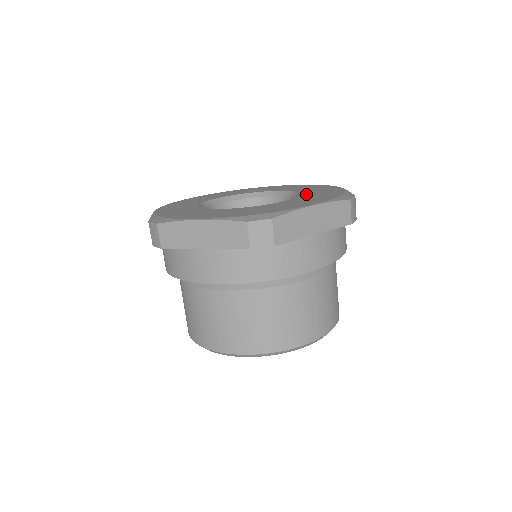
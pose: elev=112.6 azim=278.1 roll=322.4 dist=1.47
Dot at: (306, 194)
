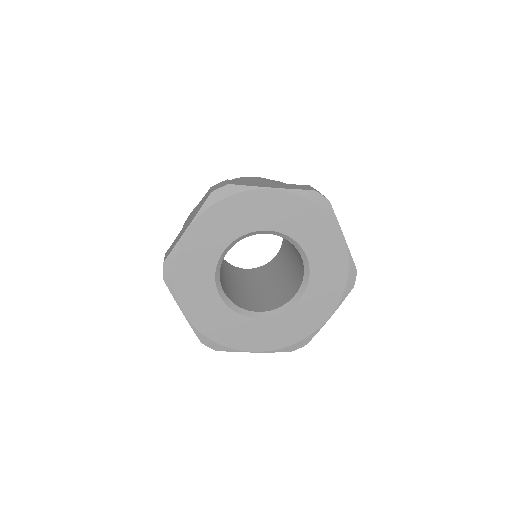
Dot at: (293, 312)
